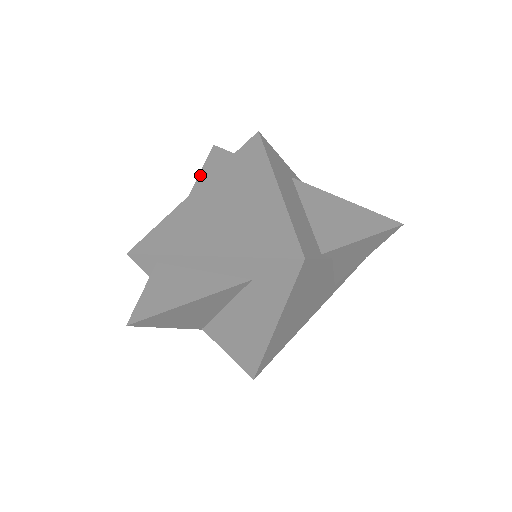
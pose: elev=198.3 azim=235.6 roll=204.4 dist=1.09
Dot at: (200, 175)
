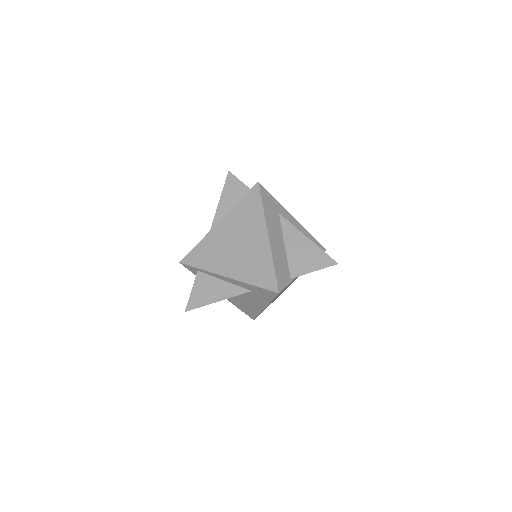
Dot at: (220, 200)
